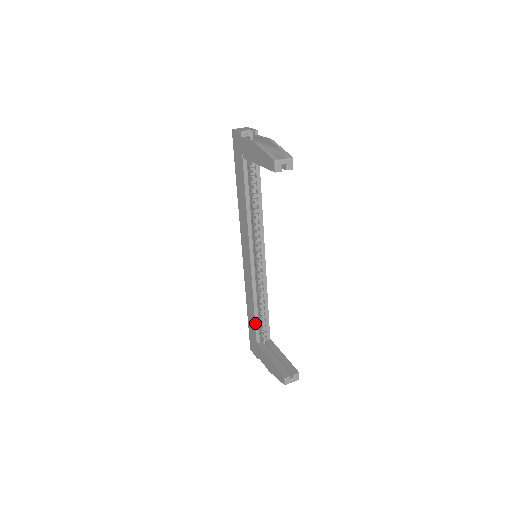
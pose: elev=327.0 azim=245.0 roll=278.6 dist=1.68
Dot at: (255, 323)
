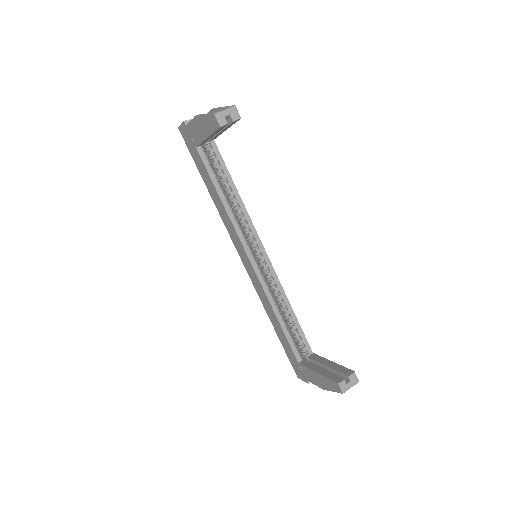
Dot at: (286, 338)
